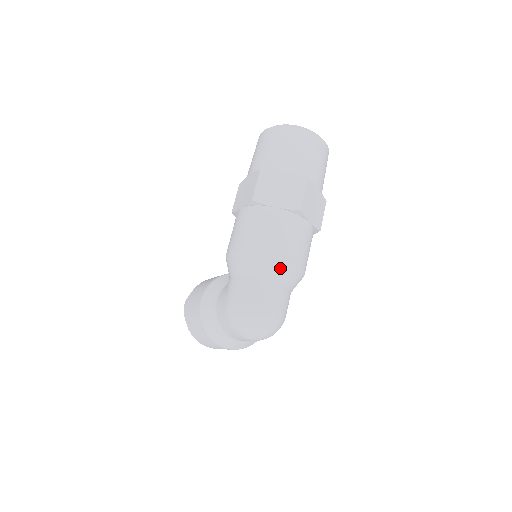
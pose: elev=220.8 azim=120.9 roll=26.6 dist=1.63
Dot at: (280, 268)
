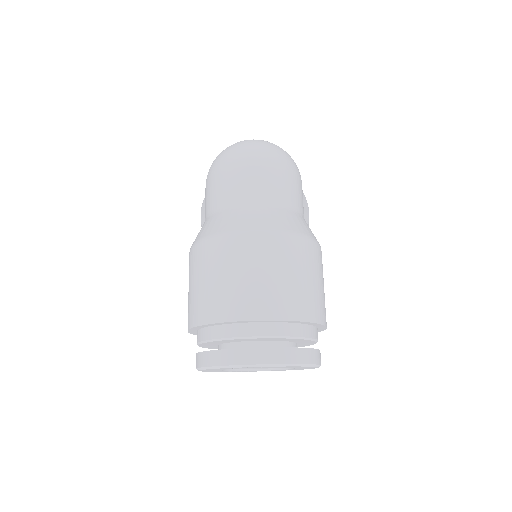
Dot at: occluded
